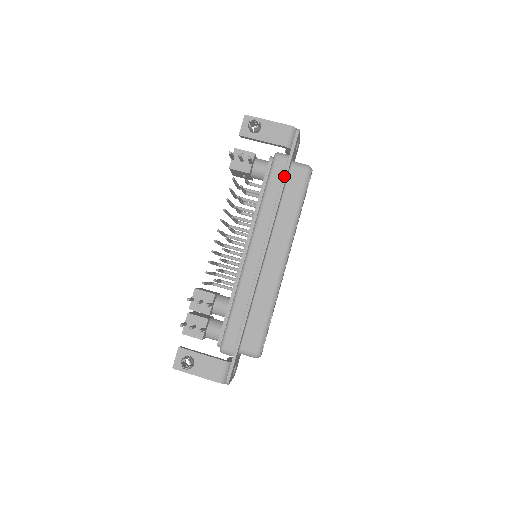
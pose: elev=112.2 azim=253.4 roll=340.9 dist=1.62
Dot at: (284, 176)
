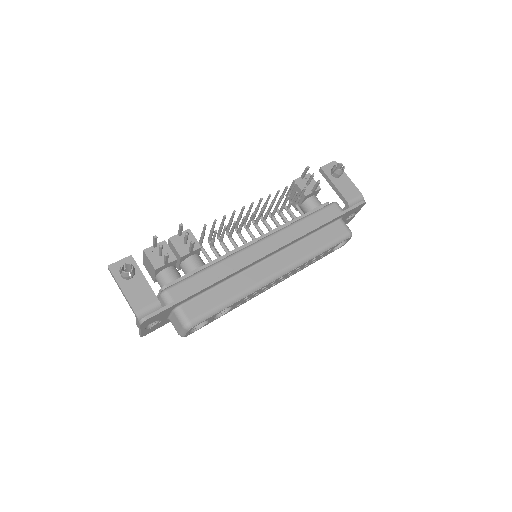
Dot at: (331, 218)
